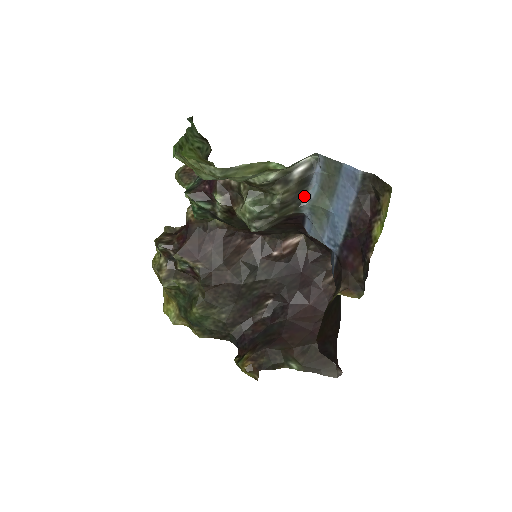
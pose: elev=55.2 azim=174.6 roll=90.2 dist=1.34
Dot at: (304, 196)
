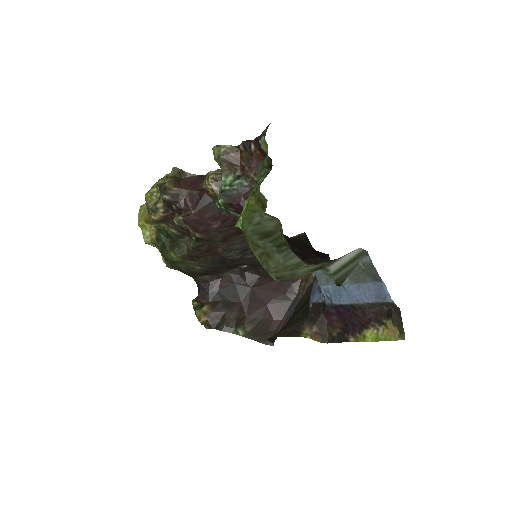
Dot at: occluded
